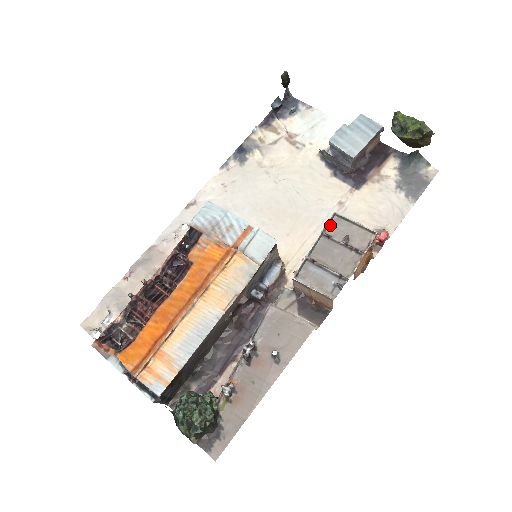
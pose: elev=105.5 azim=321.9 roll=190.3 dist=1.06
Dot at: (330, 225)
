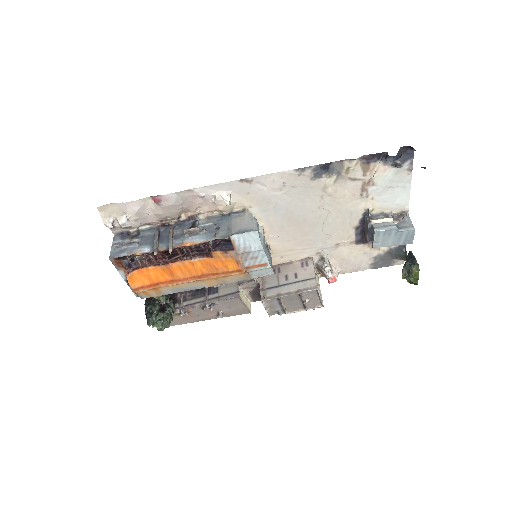
Dot at: (308, 291)
